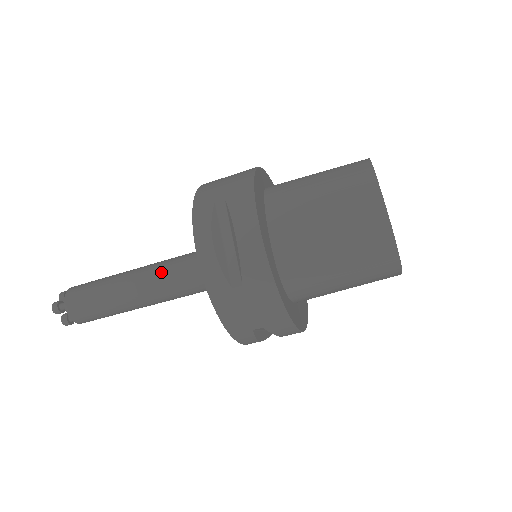
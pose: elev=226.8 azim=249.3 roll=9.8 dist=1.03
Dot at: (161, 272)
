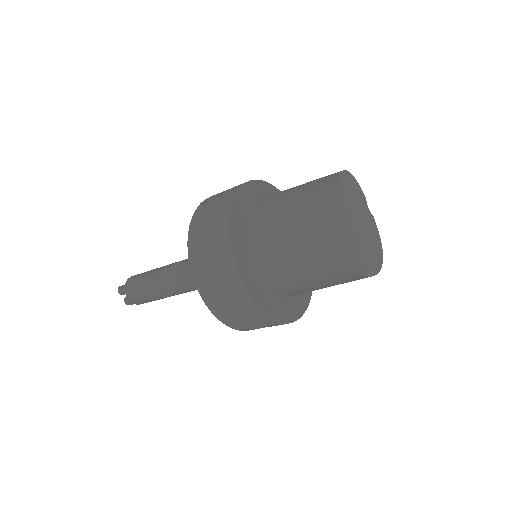
Dot at: (185, 265)
